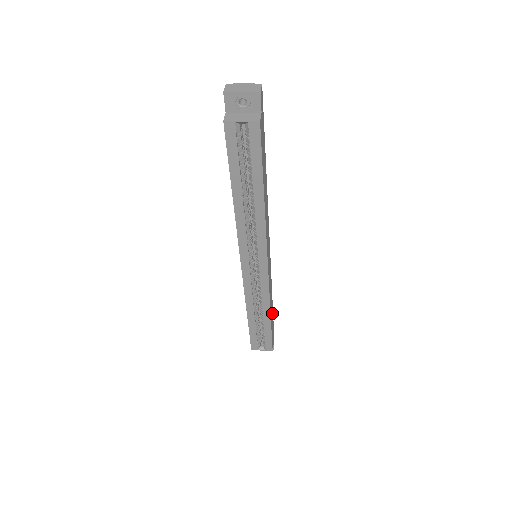
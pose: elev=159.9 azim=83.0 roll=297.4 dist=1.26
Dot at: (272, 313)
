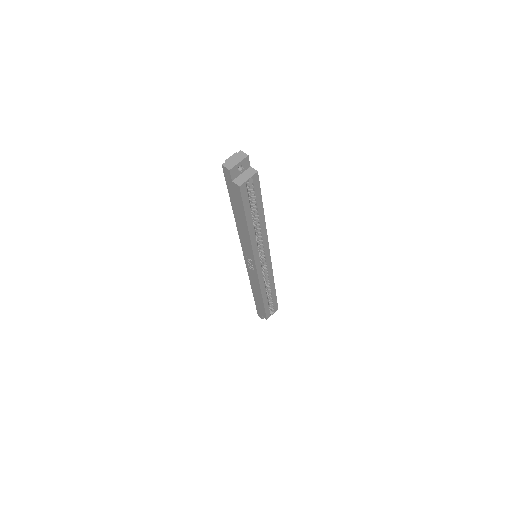
Dot at: occluded
